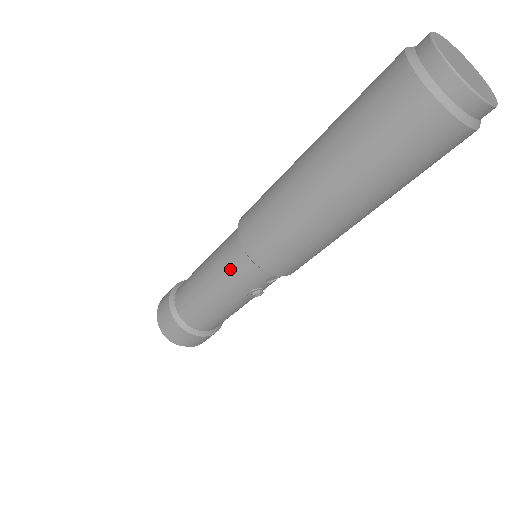
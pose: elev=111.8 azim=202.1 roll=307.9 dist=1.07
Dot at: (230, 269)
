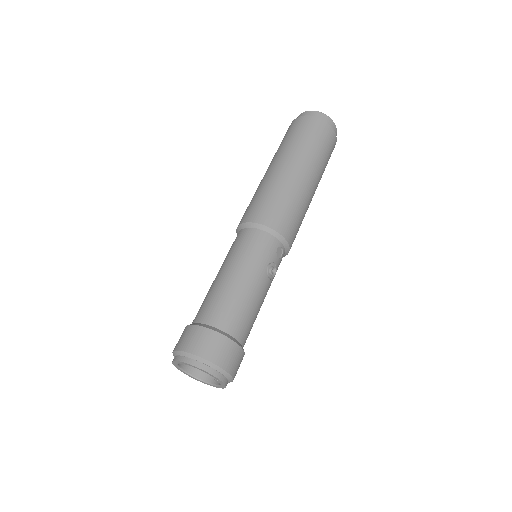
Dot at: (248, 247)
